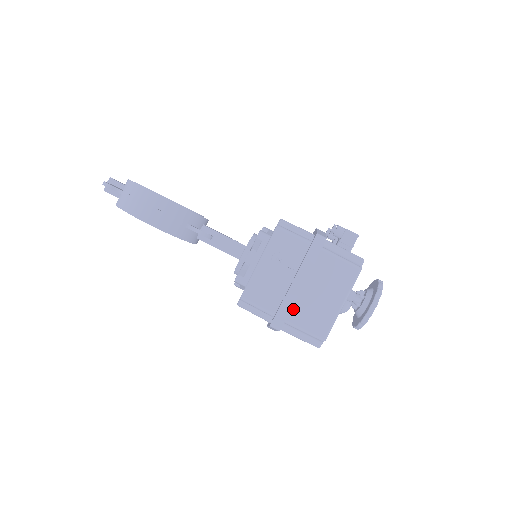
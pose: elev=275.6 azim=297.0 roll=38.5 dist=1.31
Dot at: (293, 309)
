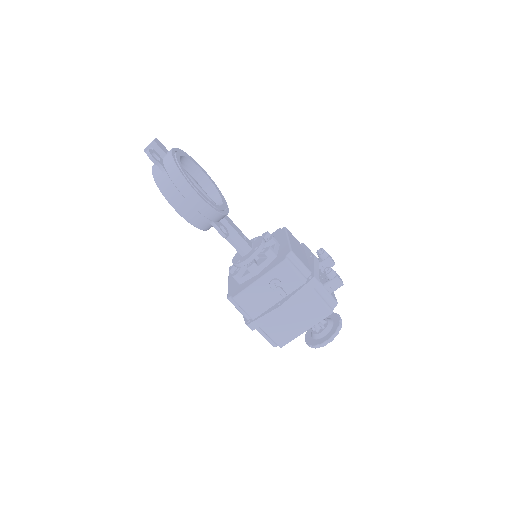
Dot at: (269, 321)
